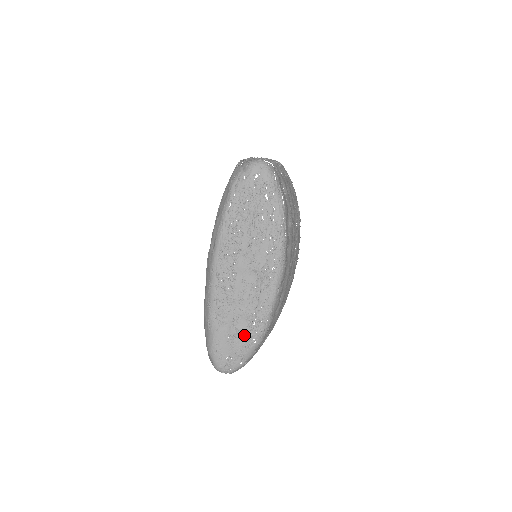
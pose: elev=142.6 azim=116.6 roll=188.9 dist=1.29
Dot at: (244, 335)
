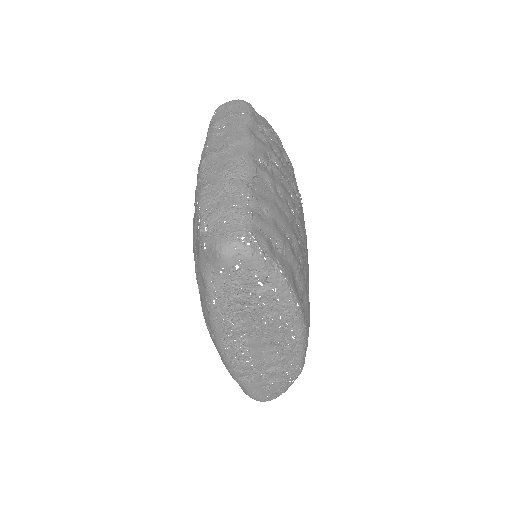
Dot at: (279, 383)
